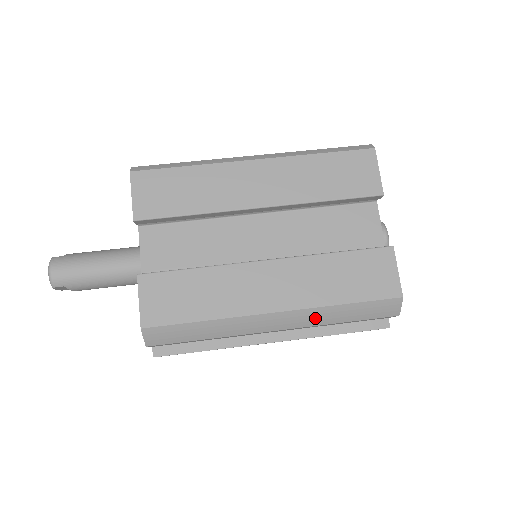
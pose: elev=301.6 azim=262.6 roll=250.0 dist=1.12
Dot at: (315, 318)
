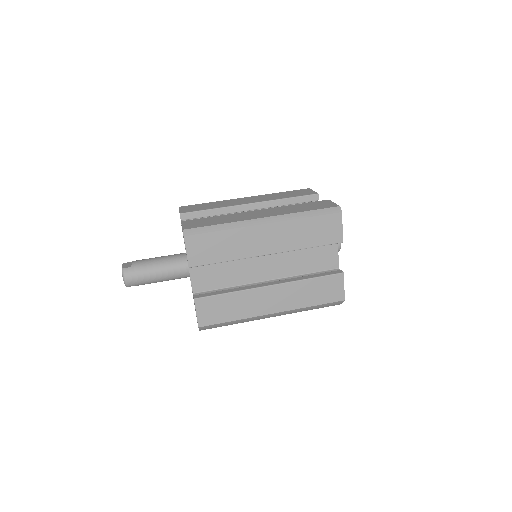
Dot at: (295, 312)
